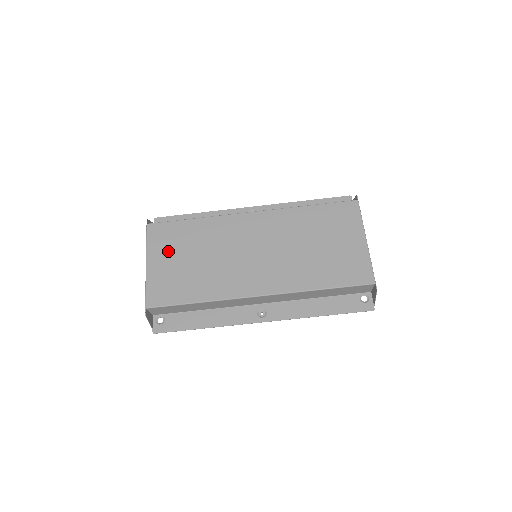
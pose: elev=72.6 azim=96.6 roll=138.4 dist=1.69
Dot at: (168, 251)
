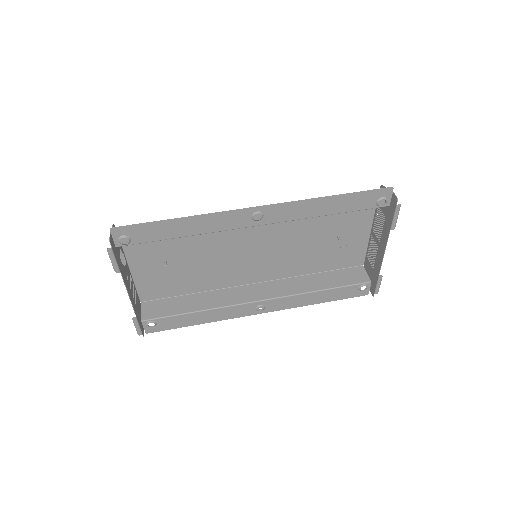
Dot at: (158, 273)
